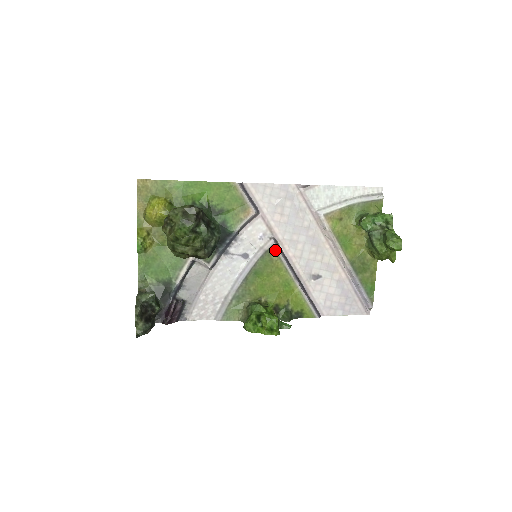
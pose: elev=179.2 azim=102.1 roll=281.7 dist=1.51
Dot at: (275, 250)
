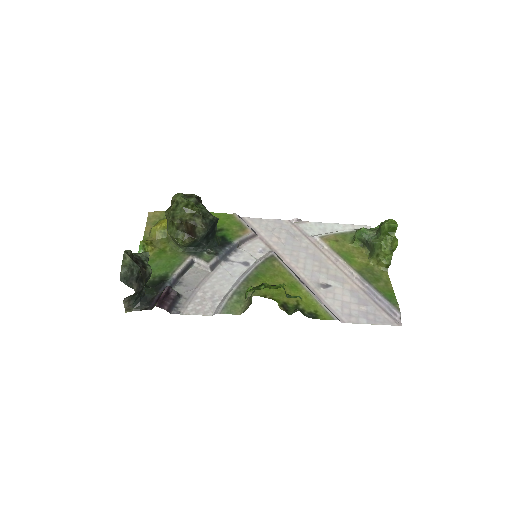
Dot at: (276, 258)
